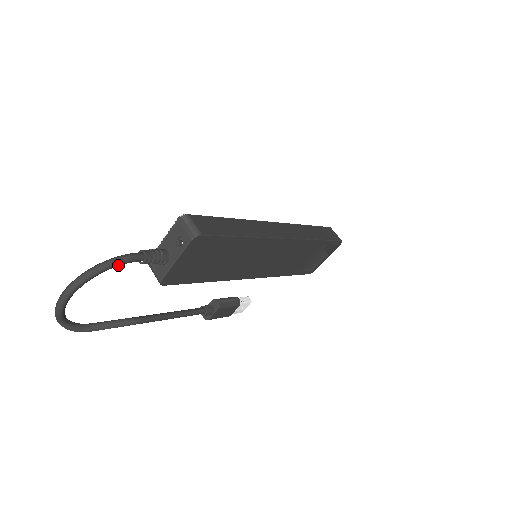
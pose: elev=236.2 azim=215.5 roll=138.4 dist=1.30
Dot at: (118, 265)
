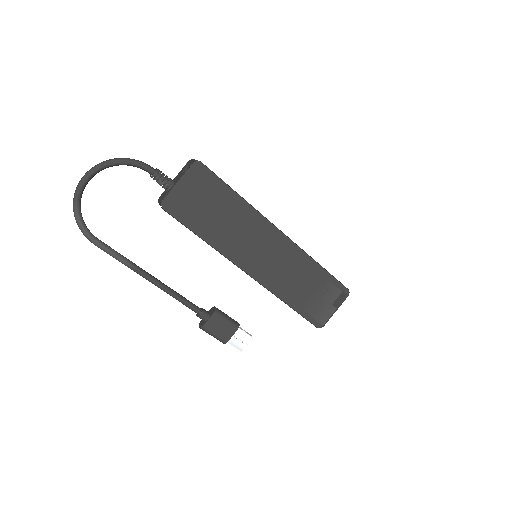
Dot at: (134, 163)
